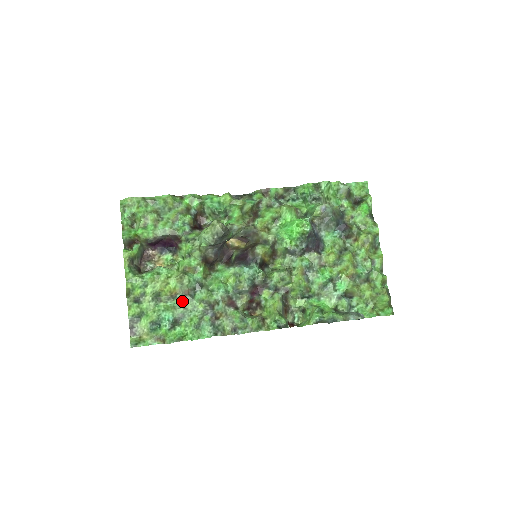
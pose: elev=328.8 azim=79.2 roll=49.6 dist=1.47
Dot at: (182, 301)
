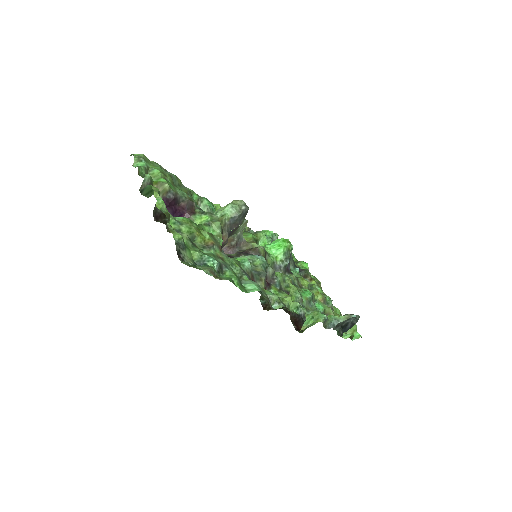
Dot at: (218, 254)
